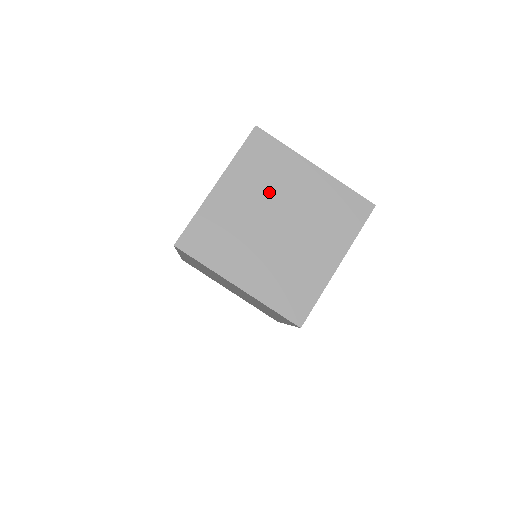
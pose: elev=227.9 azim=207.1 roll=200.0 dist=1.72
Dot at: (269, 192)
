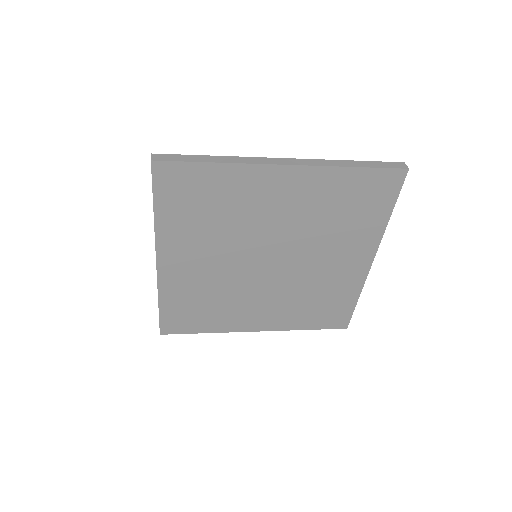
Dot at: (234, 235)
